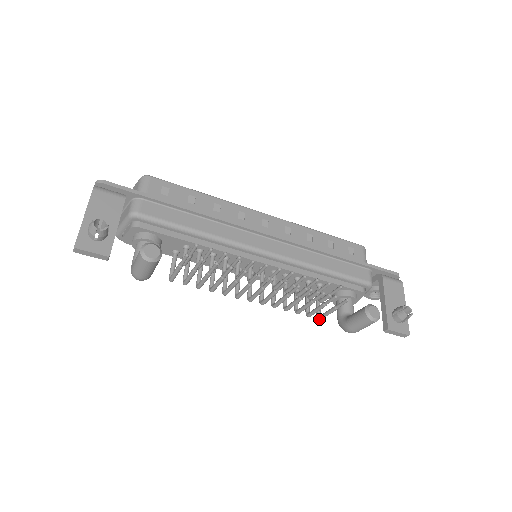
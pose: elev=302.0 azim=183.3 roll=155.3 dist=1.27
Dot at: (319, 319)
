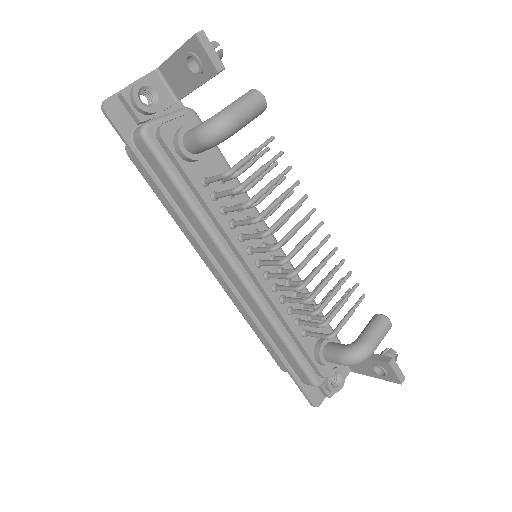
Dot at: (333, 334)
